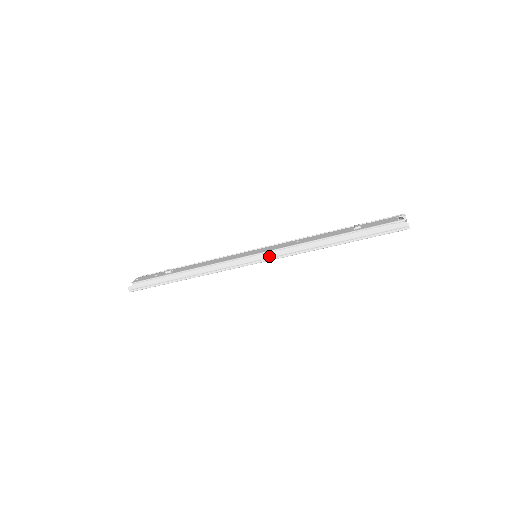
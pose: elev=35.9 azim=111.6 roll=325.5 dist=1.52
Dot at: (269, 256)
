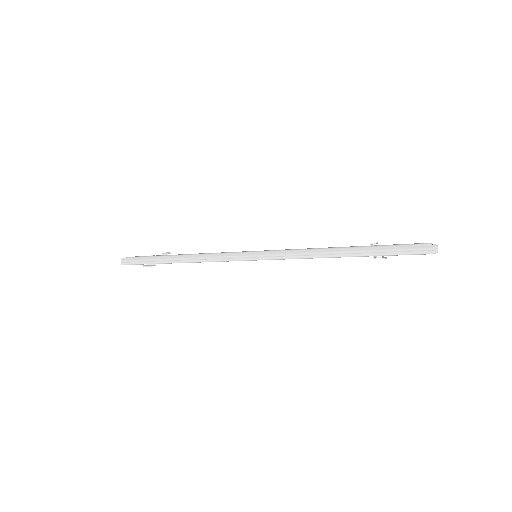
Dot at: (267, 254)
